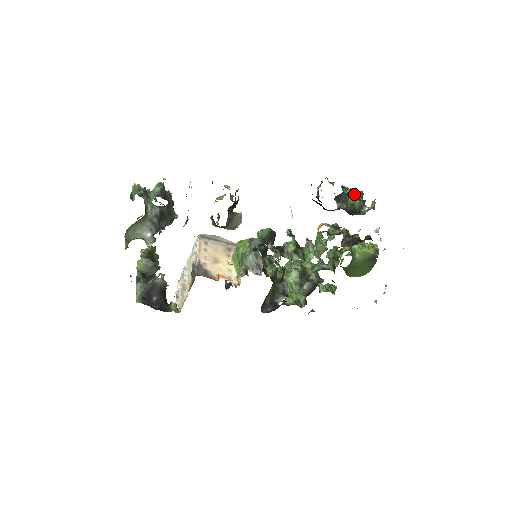
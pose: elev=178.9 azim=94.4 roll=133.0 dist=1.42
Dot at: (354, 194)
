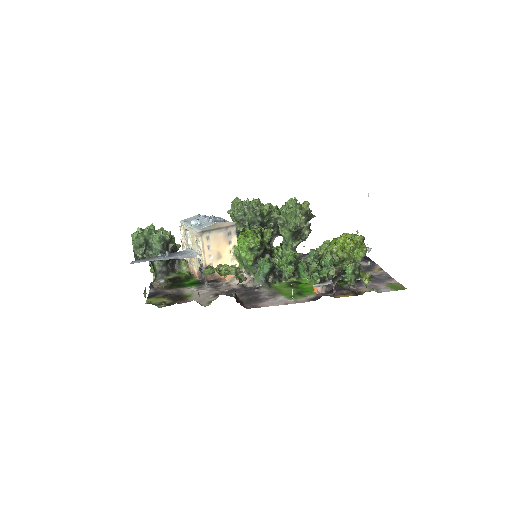
Dot at: (352, 272)
